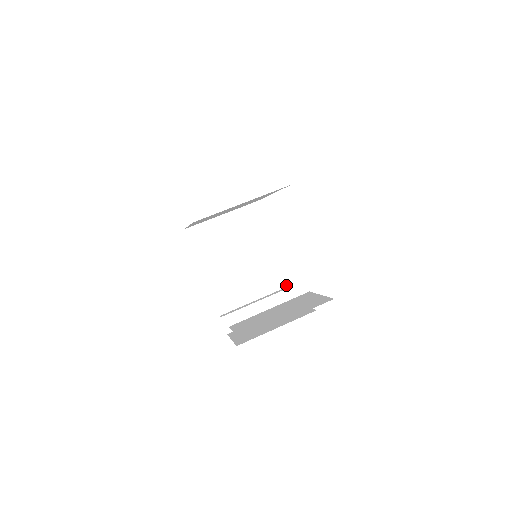
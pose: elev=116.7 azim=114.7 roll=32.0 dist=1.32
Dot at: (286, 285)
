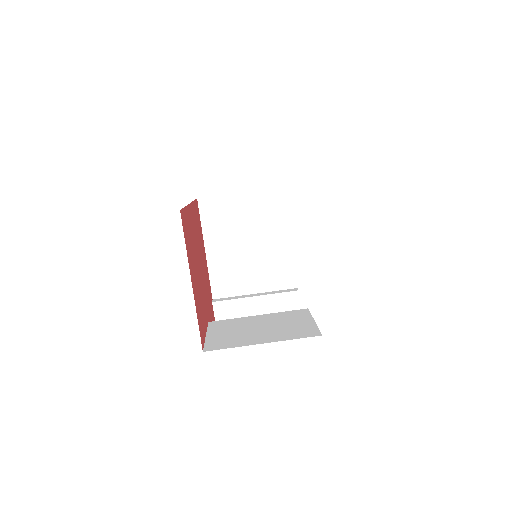
Dot at: (293, 286)
